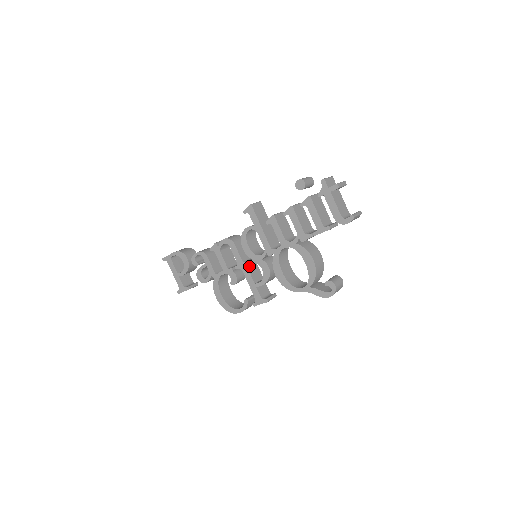
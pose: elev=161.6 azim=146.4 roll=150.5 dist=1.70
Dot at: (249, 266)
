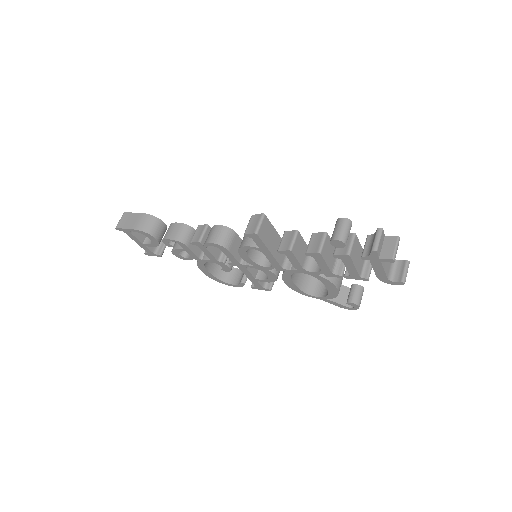
Dot at: occluded
